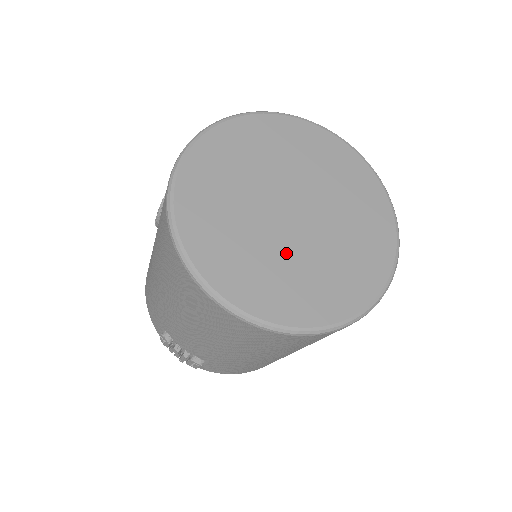
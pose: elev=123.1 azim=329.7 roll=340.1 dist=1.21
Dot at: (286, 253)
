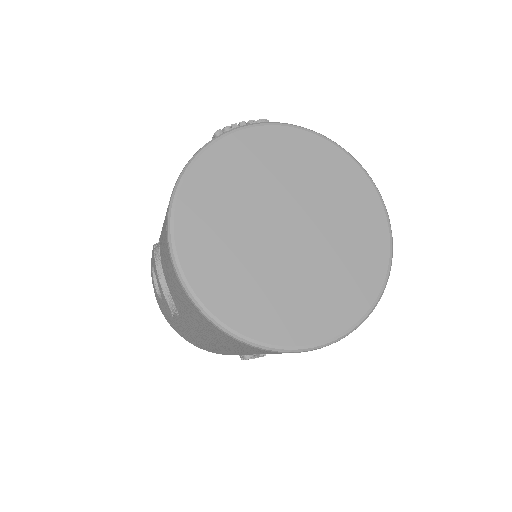
Dot at: (319, 265)
